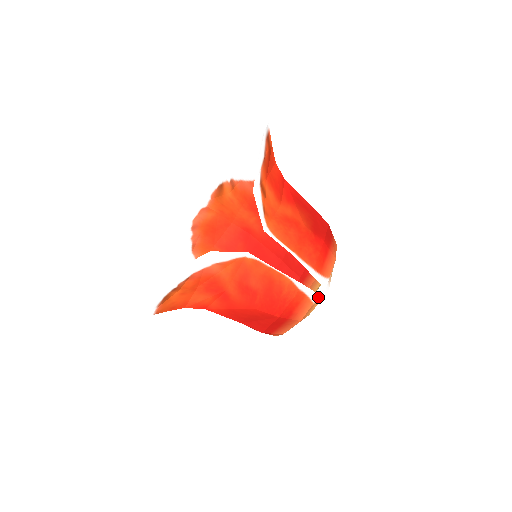
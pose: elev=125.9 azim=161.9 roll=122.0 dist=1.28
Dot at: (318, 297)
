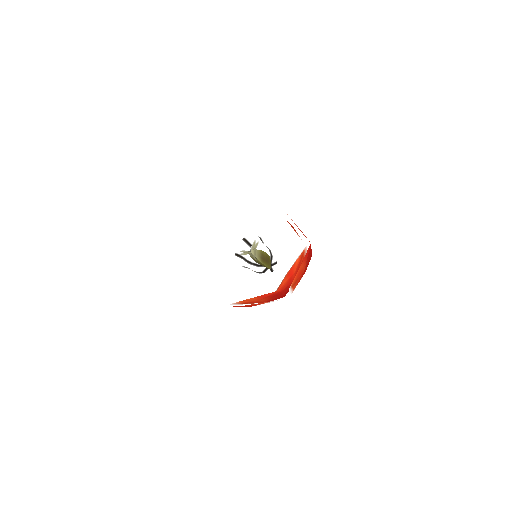
Dot at: occluded
